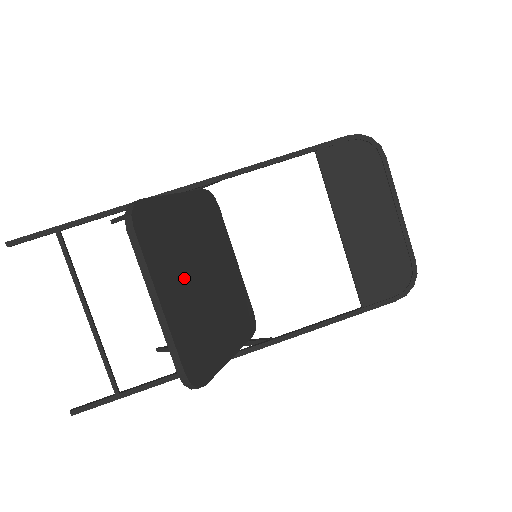
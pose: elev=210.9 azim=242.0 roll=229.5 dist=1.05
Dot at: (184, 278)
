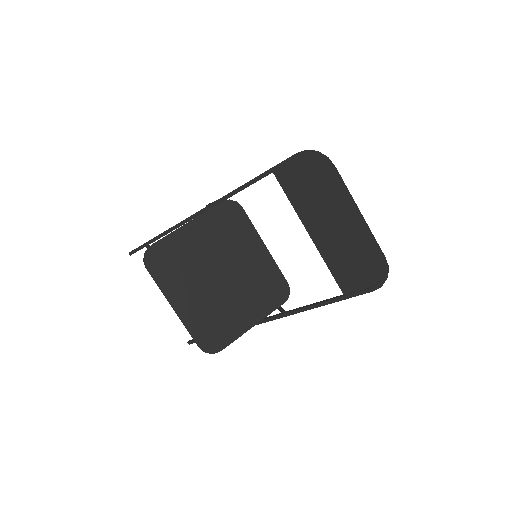
Dot at: (198, 284)
